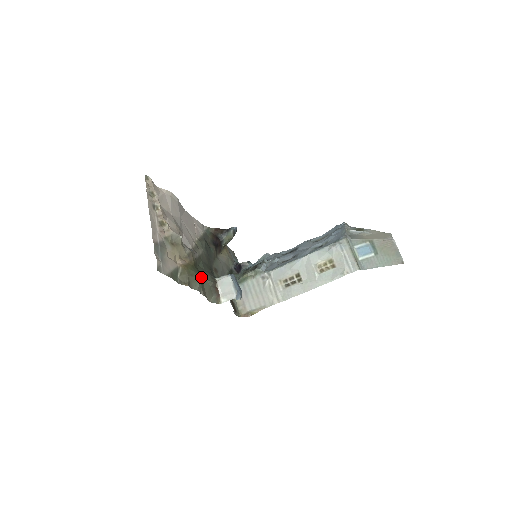
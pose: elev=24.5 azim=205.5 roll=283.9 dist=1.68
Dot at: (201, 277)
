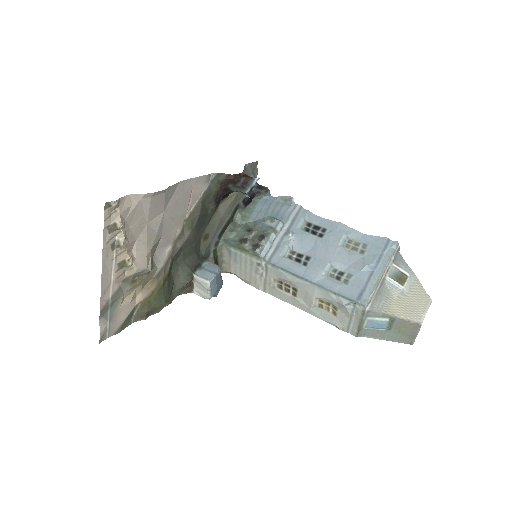
Dot at: (167, 299)
